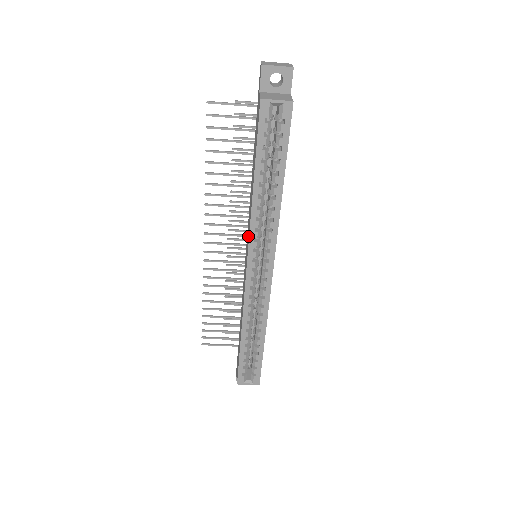
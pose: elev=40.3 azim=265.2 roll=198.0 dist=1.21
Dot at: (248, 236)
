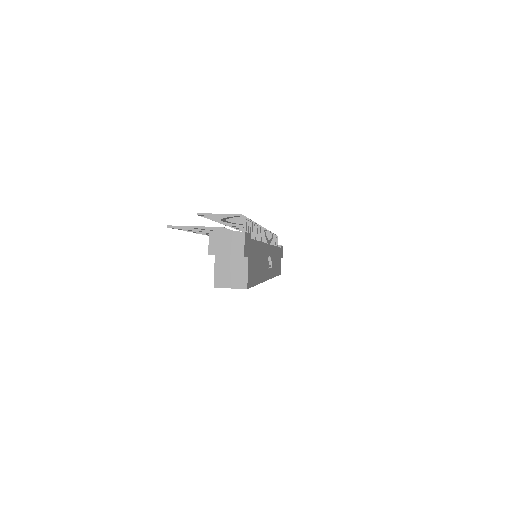
Dot at: occluded
